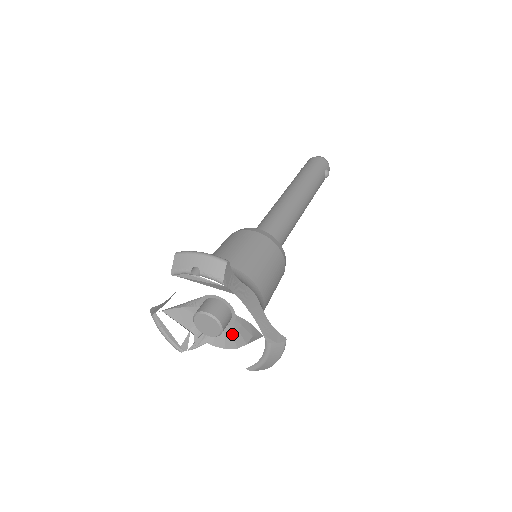
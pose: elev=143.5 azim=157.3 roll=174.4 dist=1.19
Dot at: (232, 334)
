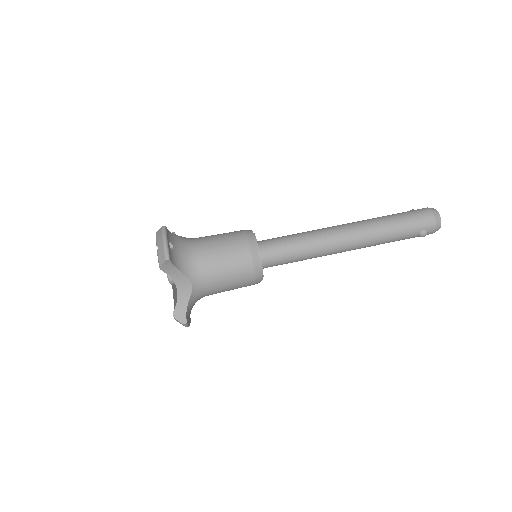
Dot at: occluded
